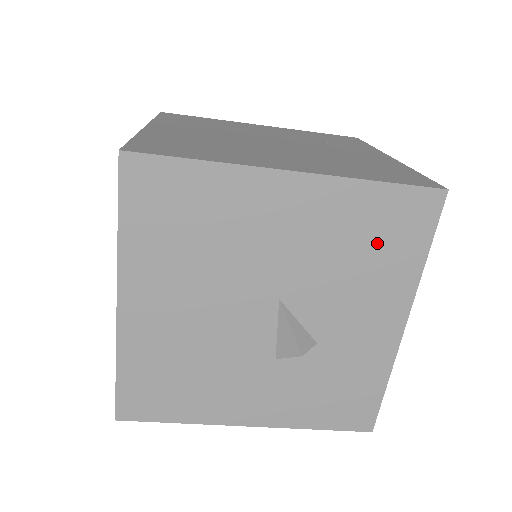
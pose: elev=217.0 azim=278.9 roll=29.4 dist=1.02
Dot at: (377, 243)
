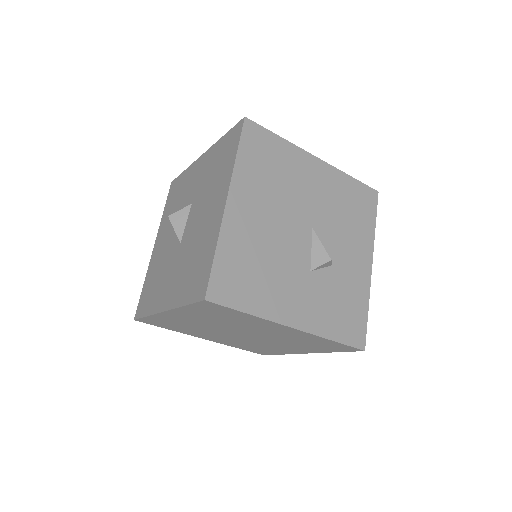
Dot at: (354, 209)
